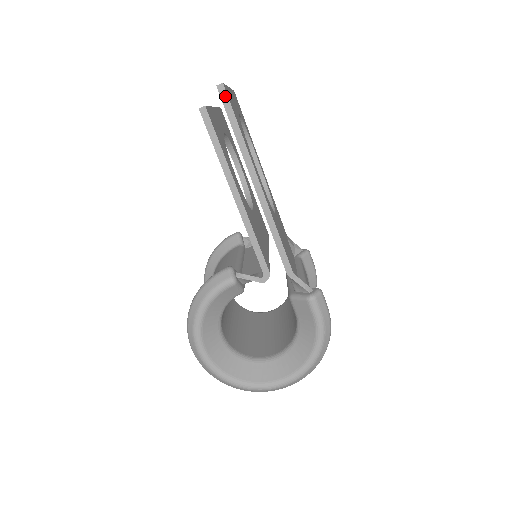
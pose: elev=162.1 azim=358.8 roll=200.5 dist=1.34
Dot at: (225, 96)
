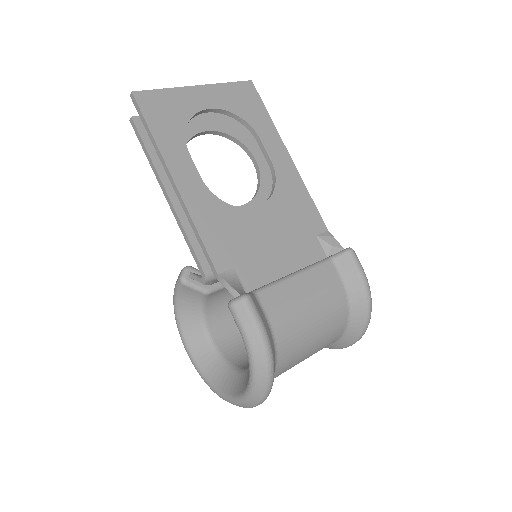
Dot at: (136, 103)
